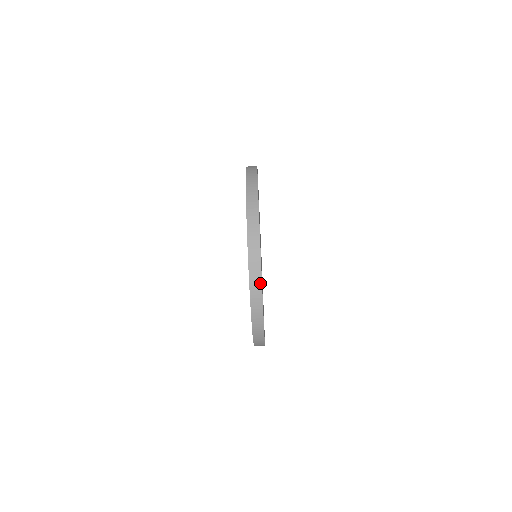
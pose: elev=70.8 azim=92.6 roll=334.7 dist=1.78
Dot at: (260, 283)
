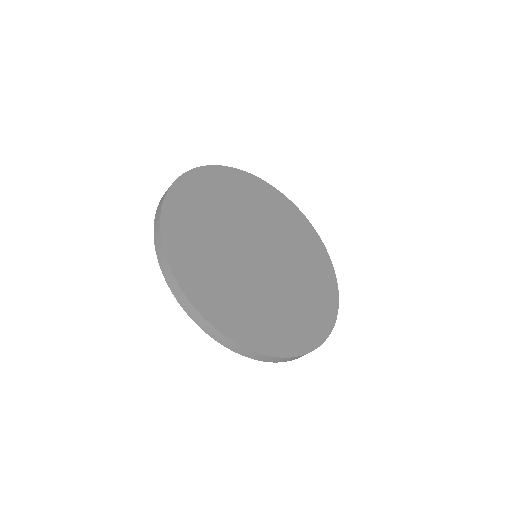
Dot at: (174, 280)
